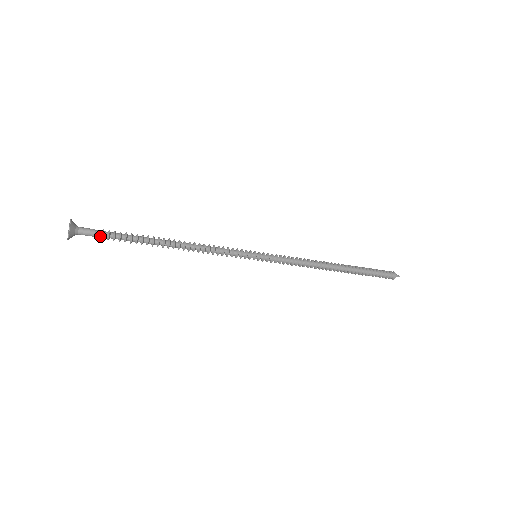
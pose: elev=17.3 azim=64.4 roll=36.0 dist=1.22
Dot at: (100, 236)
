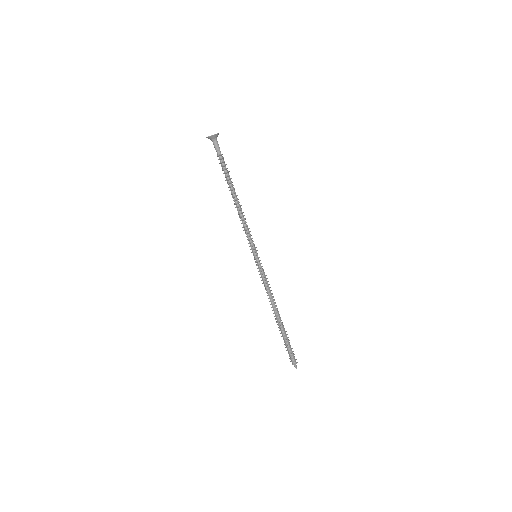
Dot at: occluded
